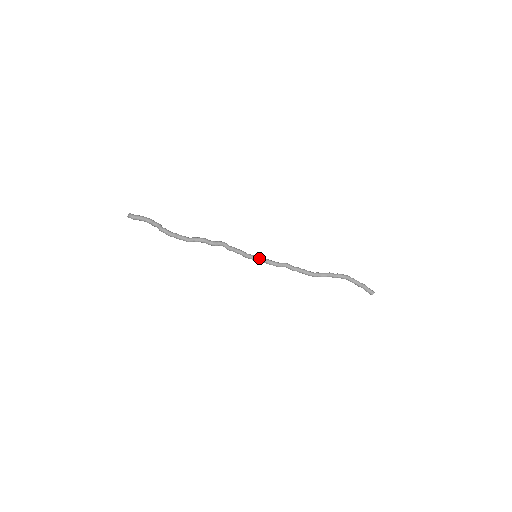
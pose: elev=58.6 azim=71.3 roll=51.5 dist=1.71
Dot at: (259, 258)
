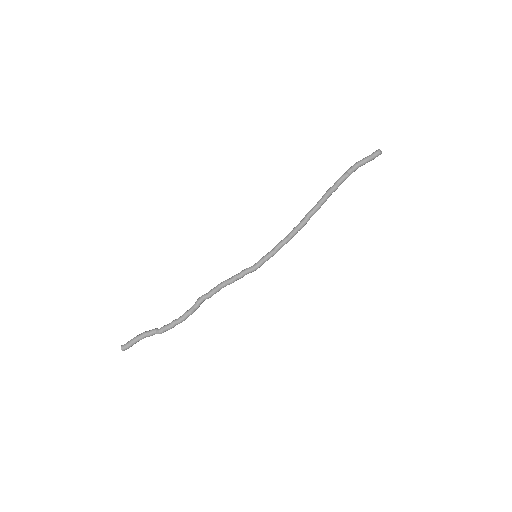
Dot at: (263, 257)
